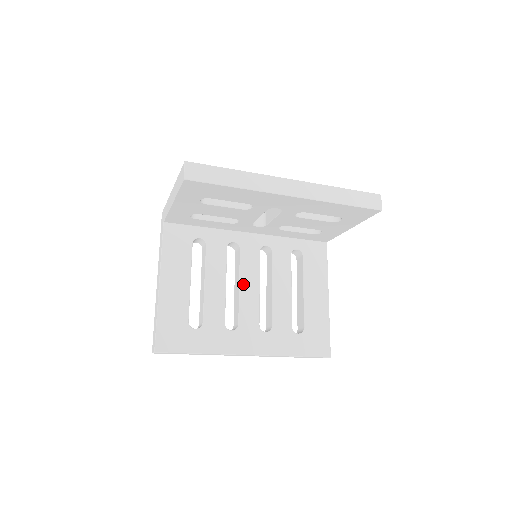
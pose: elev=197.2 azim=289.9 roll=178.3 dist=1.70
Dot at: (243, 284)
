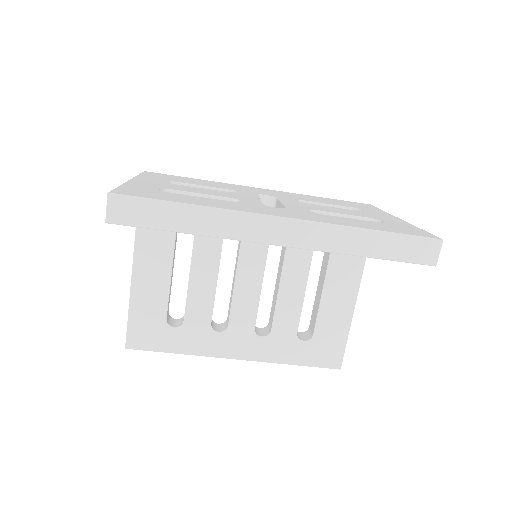
Dot at: (240, 279)
